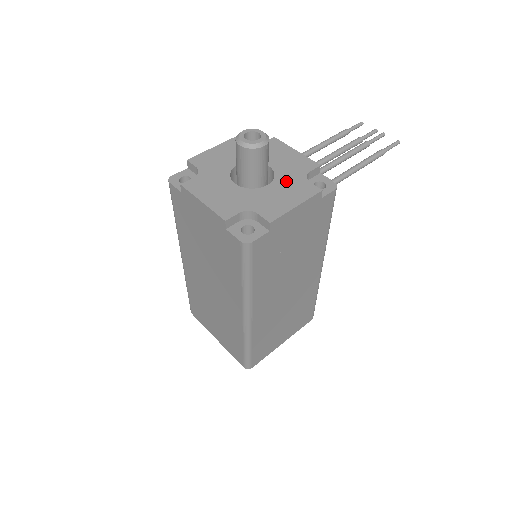
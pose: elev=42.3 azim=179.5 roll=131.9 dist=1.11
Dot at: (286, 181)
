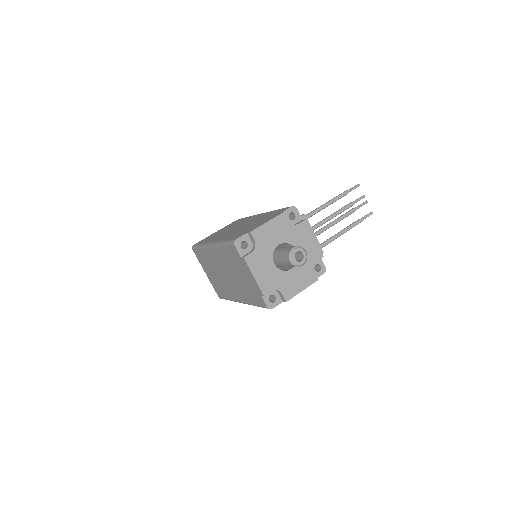
Dot at: (302, 268)
